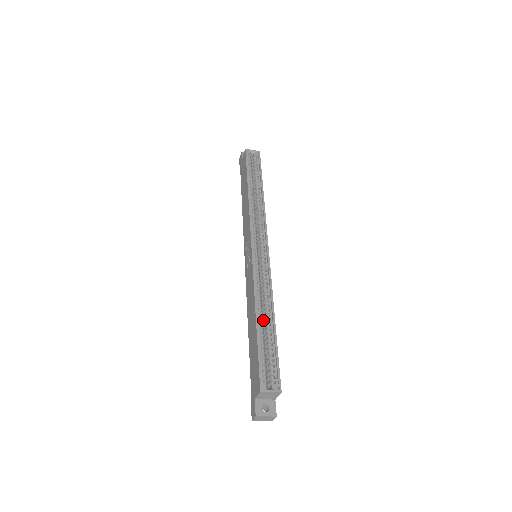
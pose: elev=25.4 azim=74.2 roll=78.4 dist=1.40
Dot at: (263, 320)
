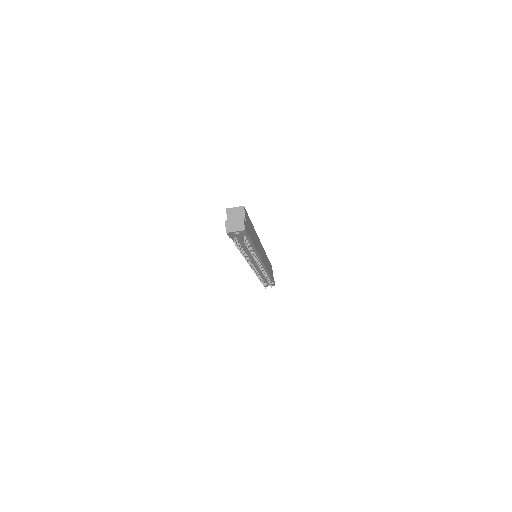
Dot at: occluded
